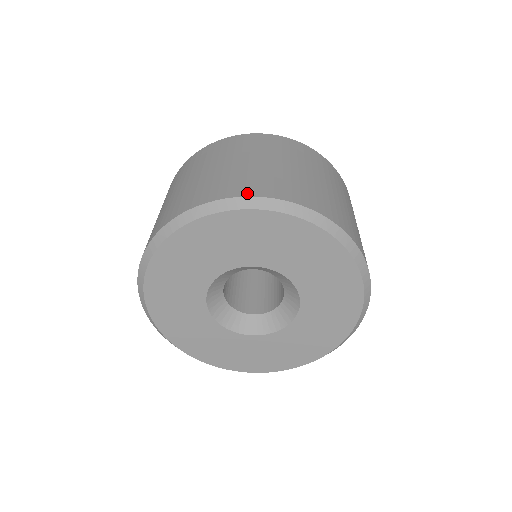
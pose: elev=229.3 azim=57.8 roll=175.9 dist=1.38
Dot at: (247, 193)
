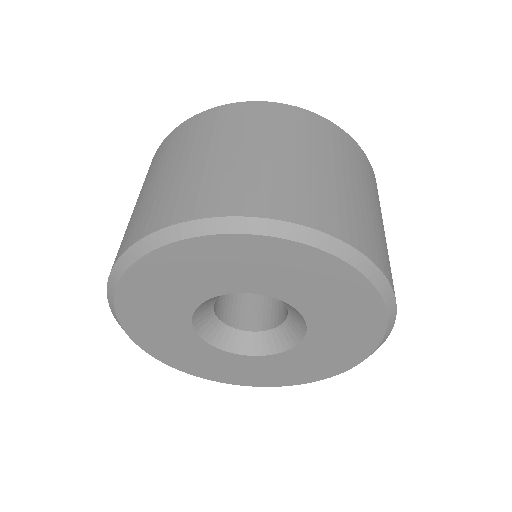
Dot at: (321, 225)
